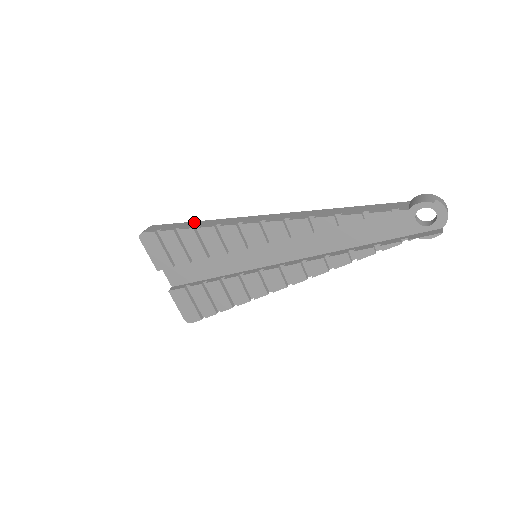
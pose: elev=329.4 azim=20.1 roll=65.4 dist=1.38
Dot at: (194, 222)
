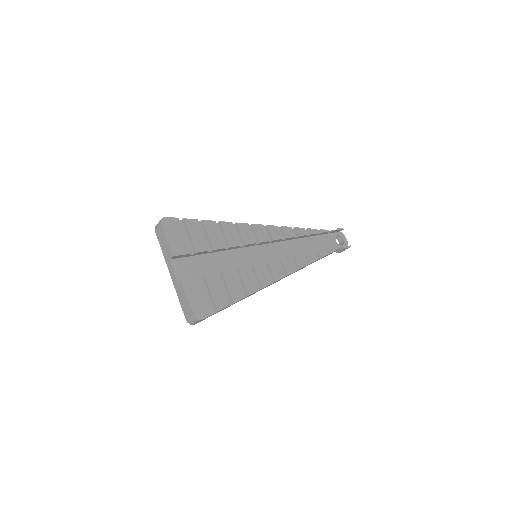
Dot at: occluded
